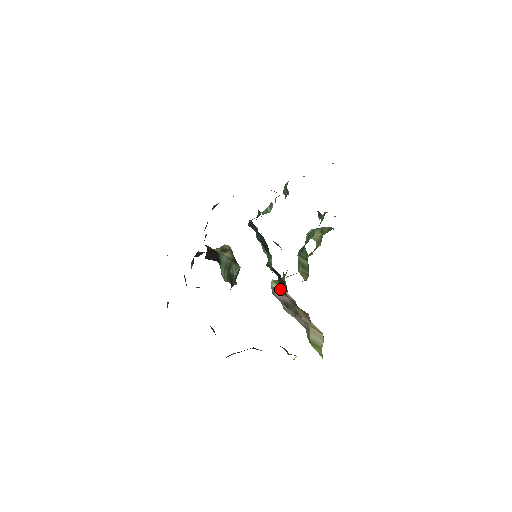
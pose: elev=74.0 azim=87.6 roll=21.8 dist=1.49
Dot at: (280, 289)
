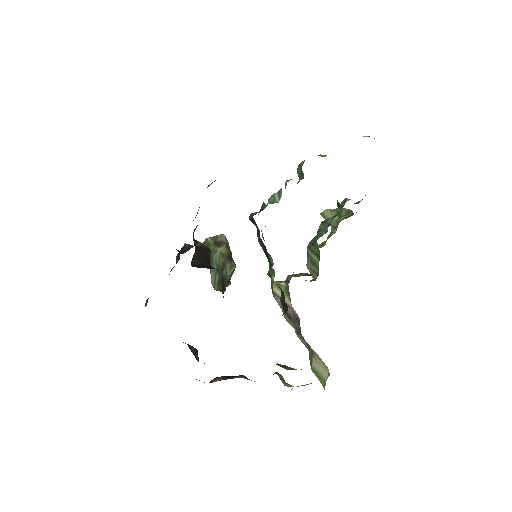
Dot at: occluded
